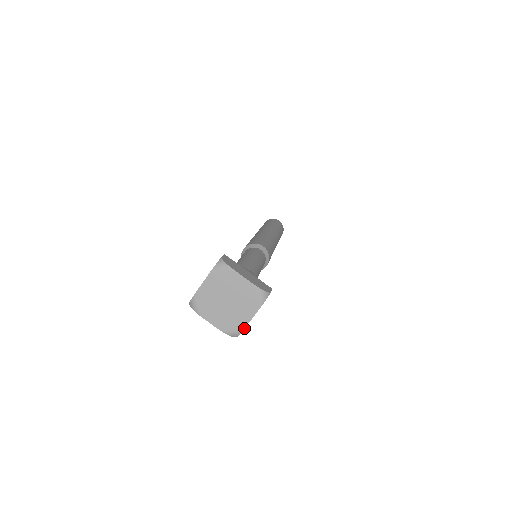
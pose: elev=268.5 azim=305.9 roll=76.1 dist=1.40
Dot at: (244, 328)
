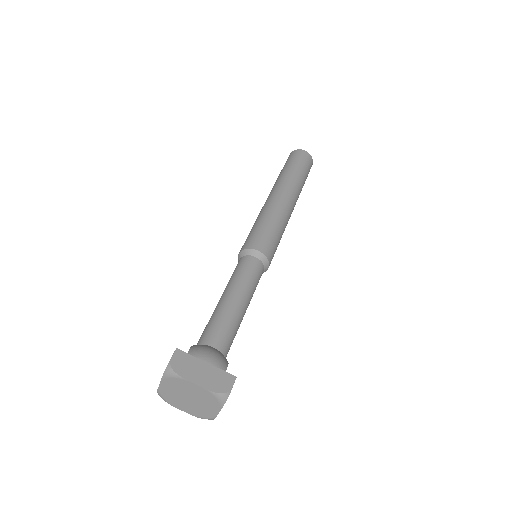
Dot at: (215, 417)
